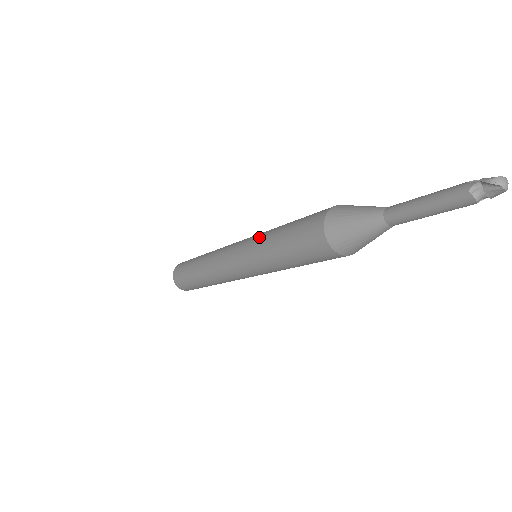
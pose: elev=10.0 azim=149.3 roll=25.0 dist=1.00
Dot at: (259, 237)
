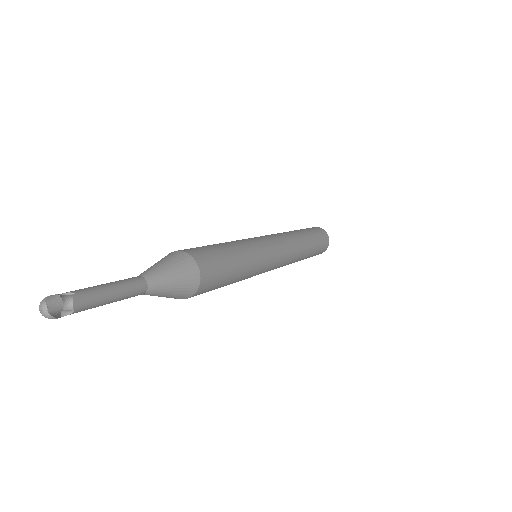
Dot at: (238, 240)
